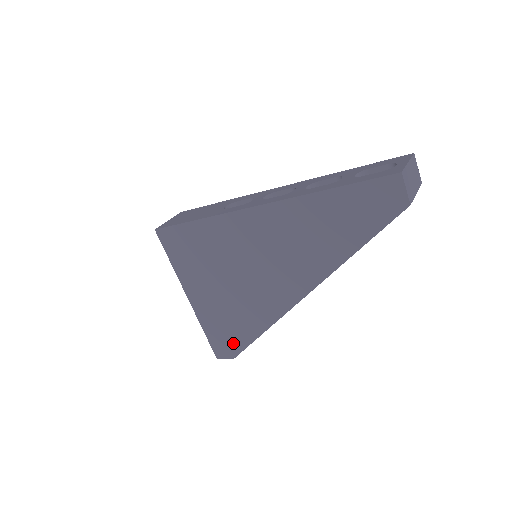
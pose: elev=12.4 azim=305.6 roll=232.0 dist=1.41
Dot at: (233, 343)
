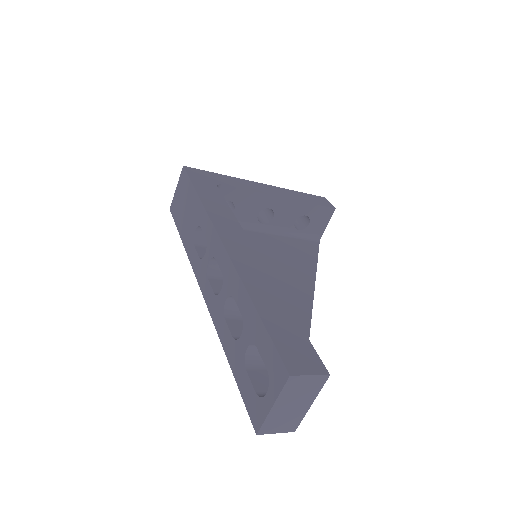
Dot at: occluded
